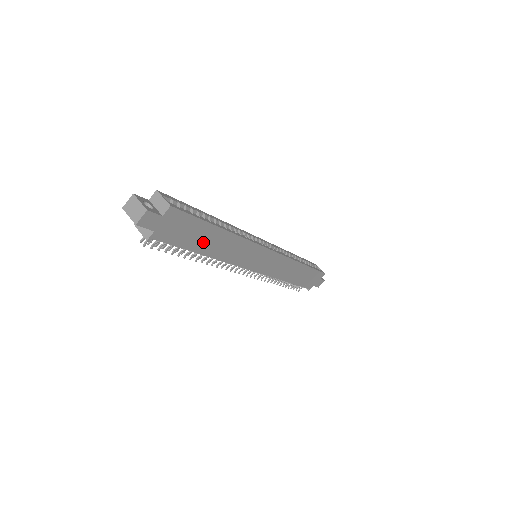
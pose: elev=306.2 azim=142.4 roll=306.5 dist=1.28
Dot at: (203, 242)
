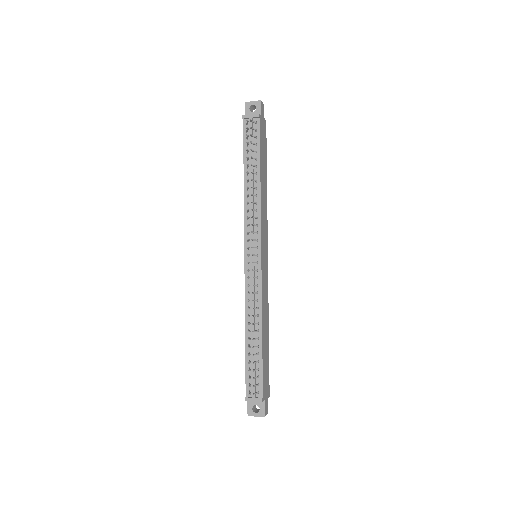
Dot at: (263, 166)
